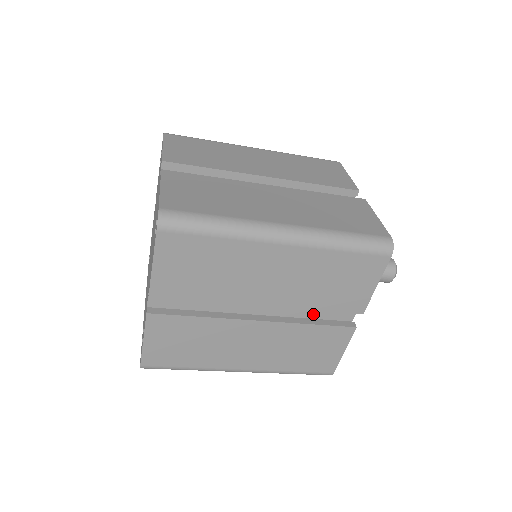
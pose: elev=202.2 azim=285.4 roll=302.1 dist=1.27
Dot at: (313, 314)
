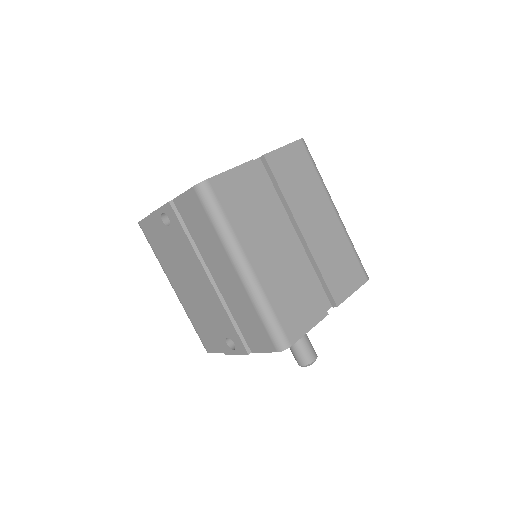
Dot at: occluded
